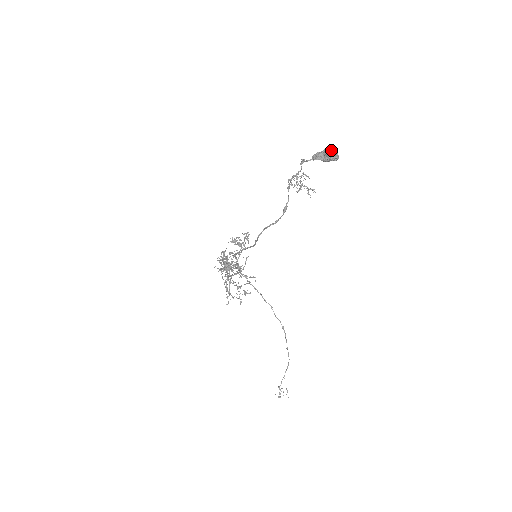
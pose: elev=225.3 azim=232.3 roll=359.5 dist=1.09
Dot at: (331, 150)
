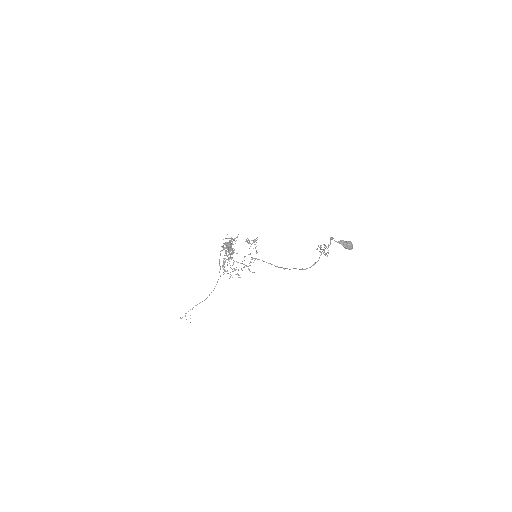
Dot at: (352, 246)
